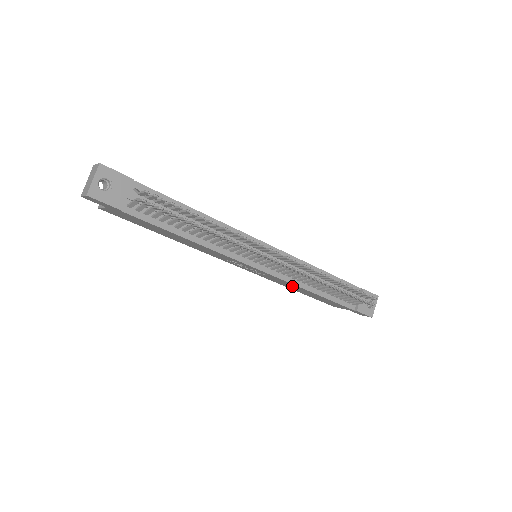
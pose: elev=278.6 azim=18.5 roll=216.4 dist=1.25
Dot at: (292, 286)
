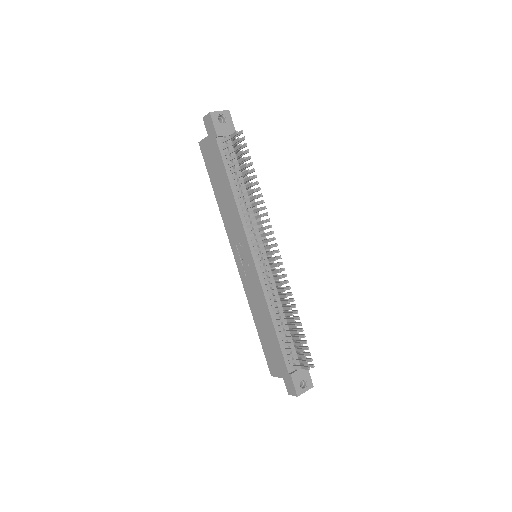
Dot at: (260, 306)
